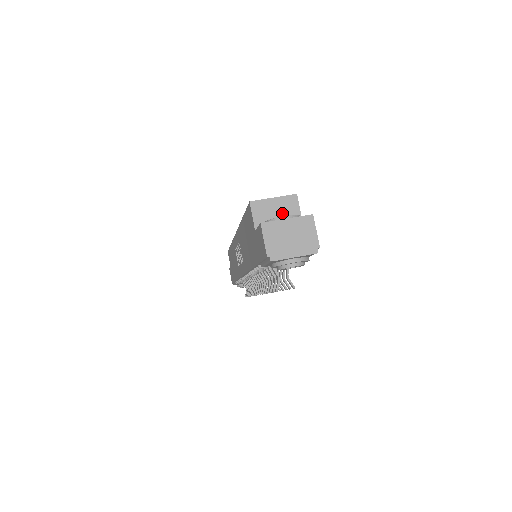
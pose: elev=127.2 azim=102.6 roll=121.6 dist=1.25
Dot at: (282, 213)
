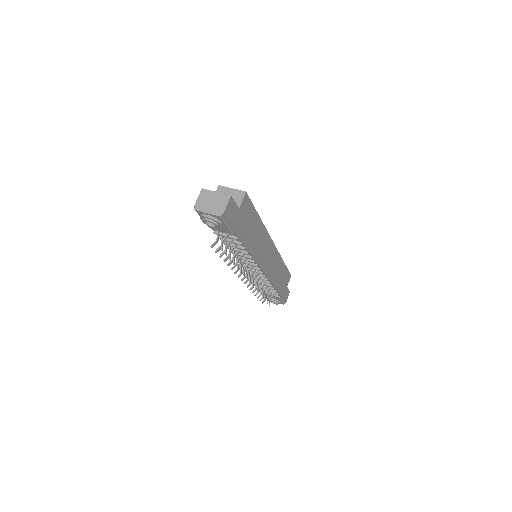
Dot at: occluded
